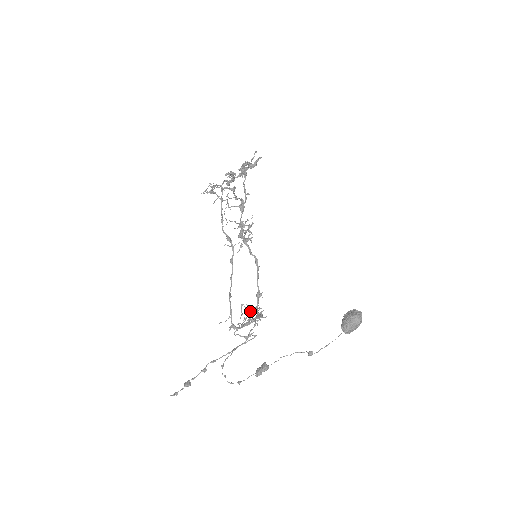
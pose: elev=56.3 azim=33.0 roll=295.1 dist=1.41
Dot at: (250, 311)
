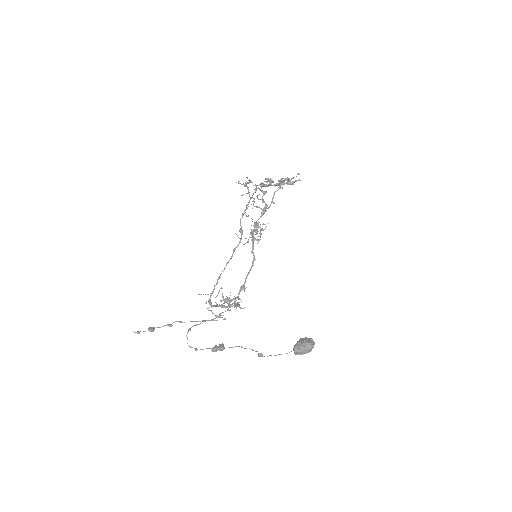
Dot at: (227, 297)
